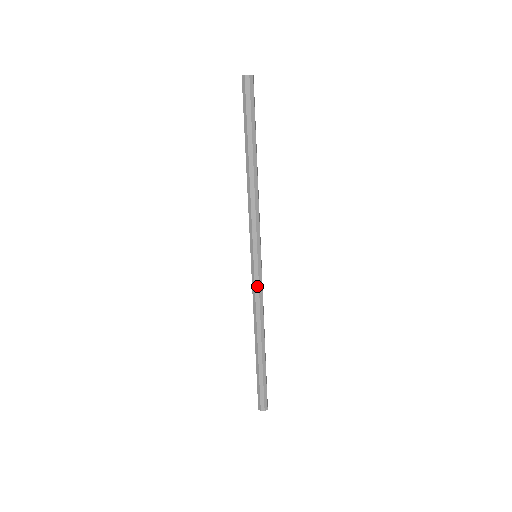
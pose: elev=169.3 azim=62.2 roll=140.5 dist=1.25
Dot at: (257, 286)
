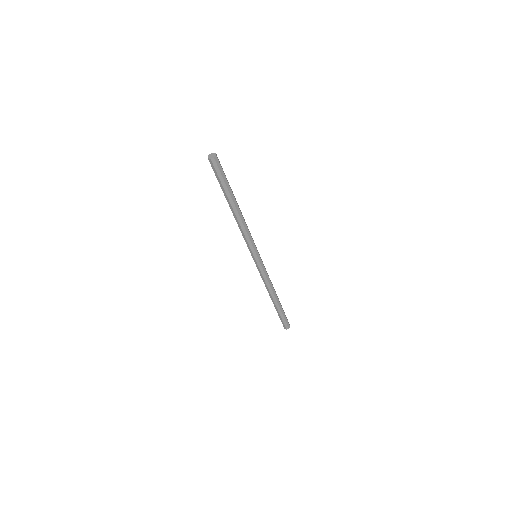
Dot at: (263, 273)
